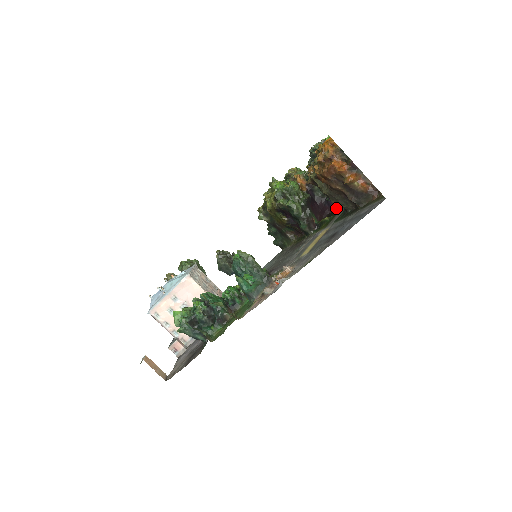
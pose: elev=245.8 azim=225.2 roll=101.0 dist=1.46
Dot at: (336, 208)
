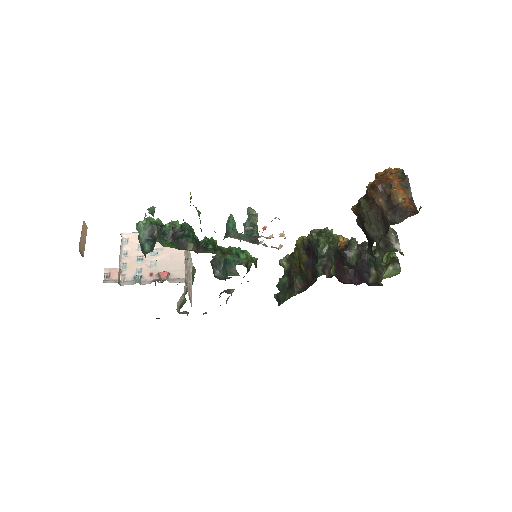
Dot at: occluded
